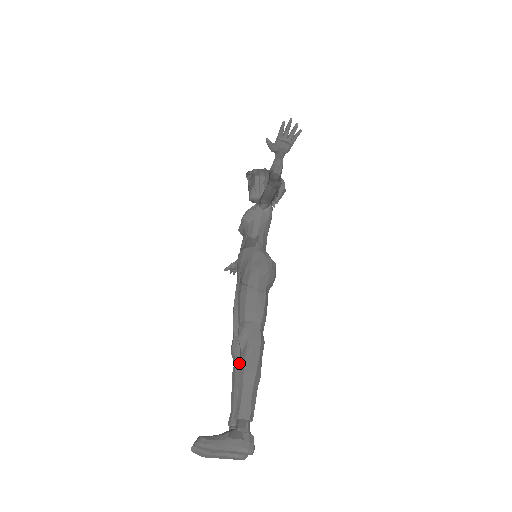
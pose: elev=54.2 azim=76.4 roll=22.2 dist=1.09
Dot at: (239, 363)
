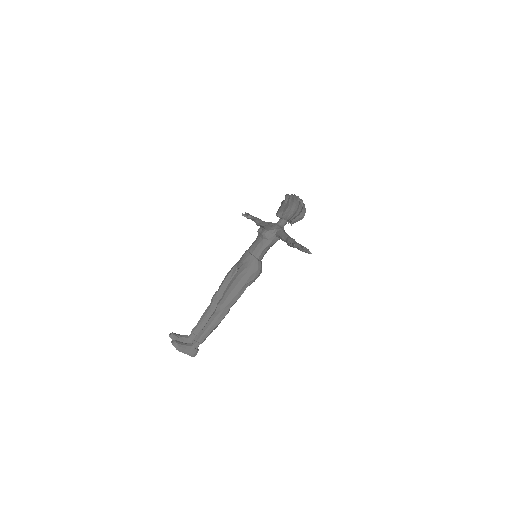
Dot at: (211, 317)
